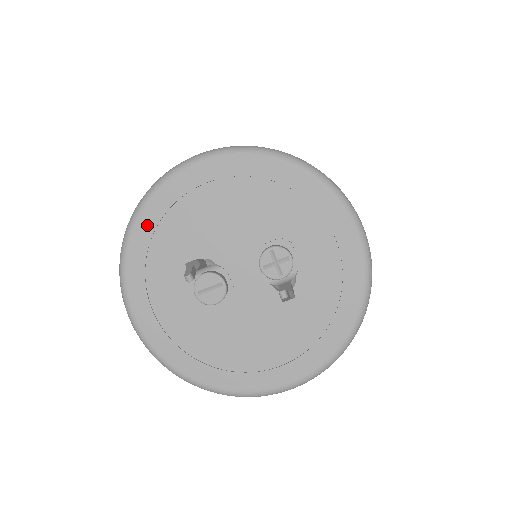
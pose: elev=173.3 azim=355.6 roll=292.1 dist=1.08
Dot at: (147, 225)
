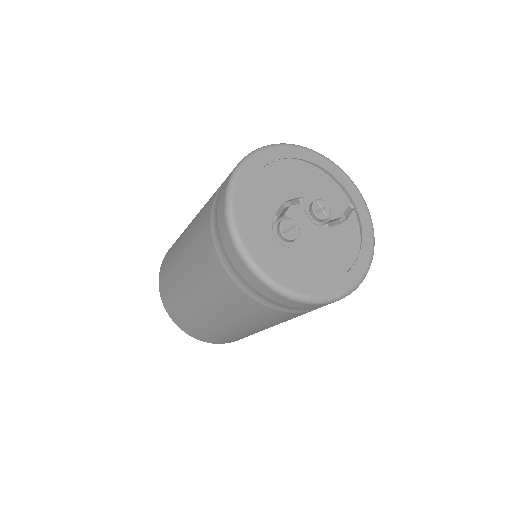
Dot at: (243, 188)
